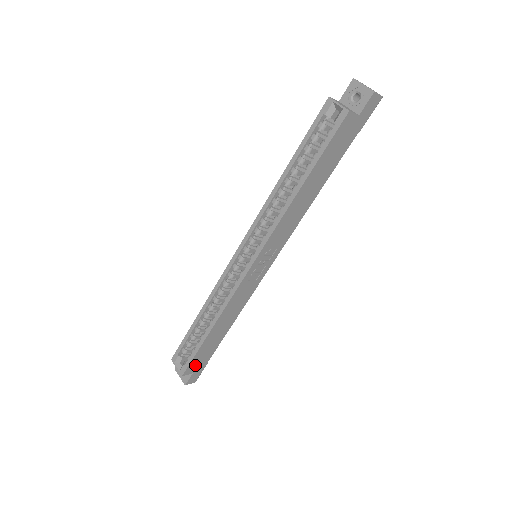
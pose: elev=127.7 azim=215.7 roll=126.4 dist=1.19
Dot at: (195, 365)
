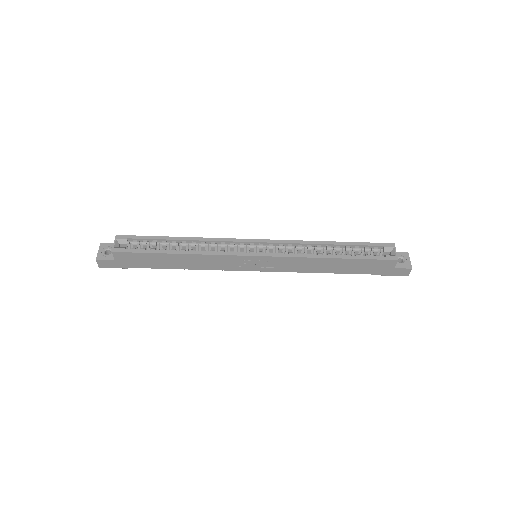
Dot at: (127, 258)
